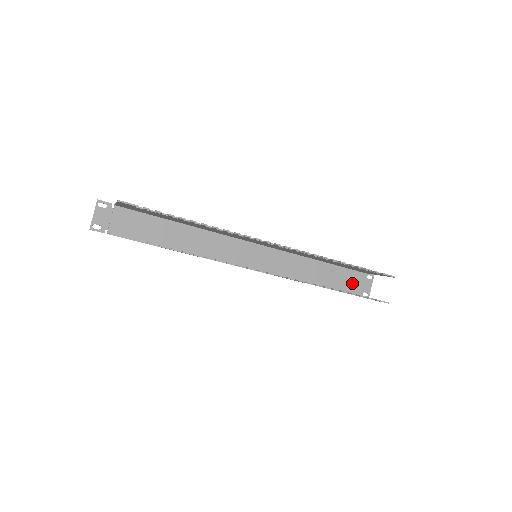
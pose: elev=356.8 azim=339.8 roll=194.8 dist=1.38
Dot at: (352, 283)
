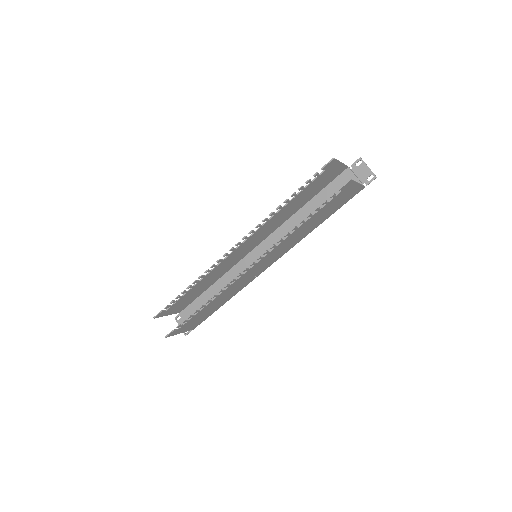
Dot at: occluded
